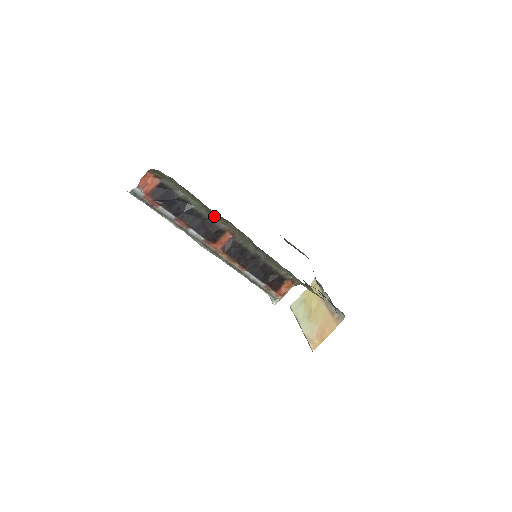
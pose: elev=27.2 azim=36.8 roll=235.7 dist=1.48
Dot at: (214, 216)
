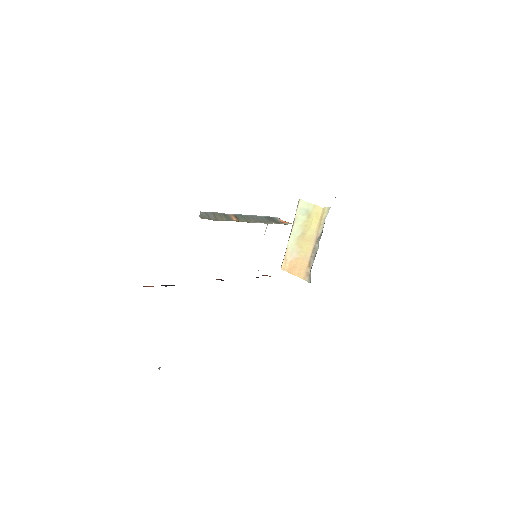
Dot at: occluded
